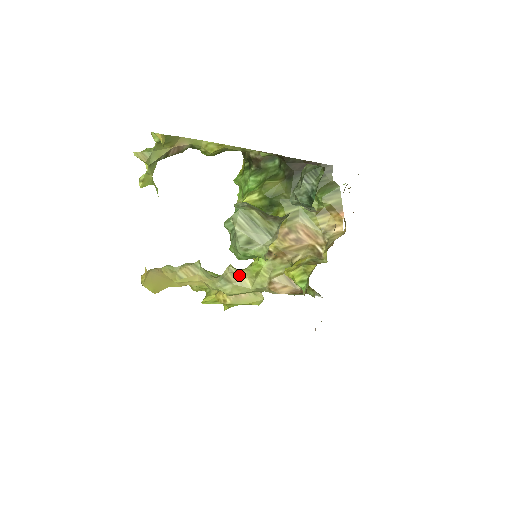
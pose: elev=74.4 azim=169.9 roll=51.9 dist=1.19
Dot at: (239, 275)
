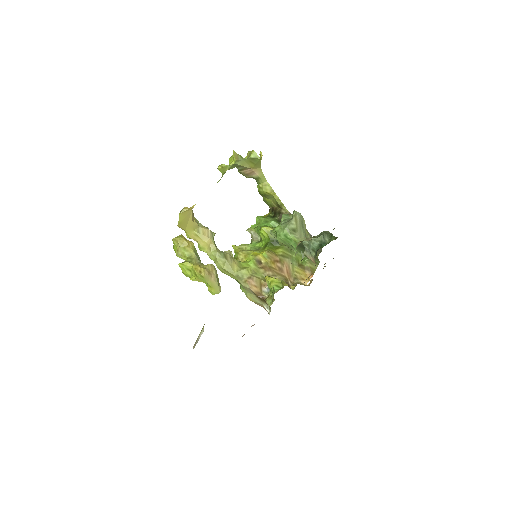
Dot at: (233, 260)
